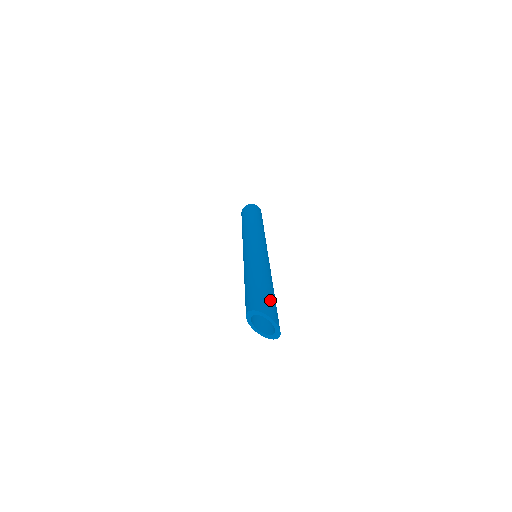
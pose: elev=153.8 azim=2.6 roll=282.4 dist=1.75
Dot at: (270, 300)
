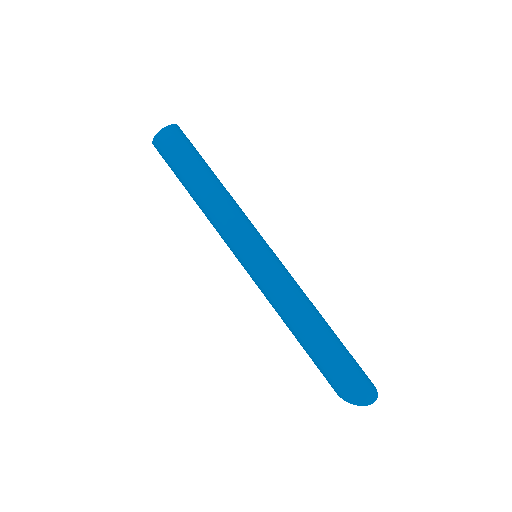
Dot at: (336, 373)
